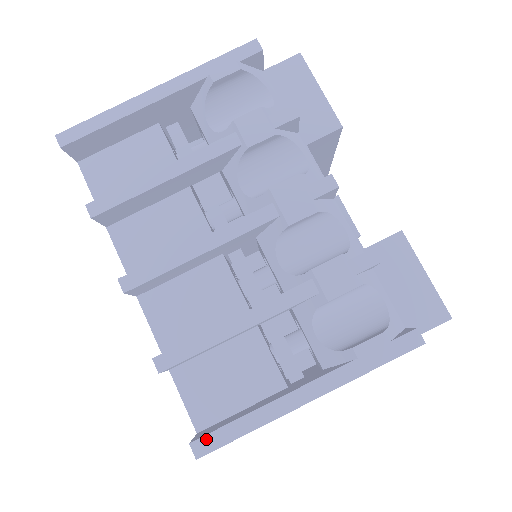
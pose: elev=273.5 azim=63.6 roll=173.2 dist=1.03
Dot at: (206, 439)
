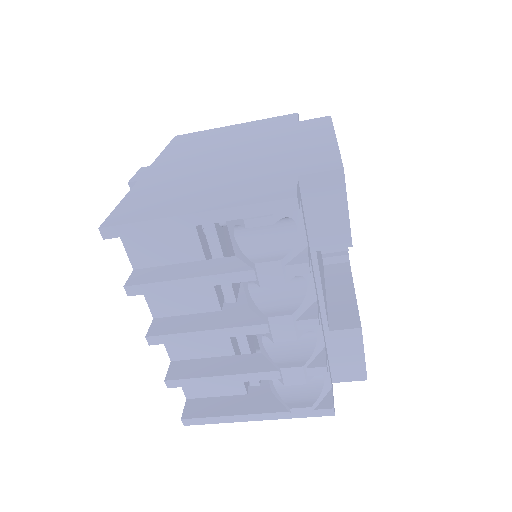
Dot at: (191, 420)
